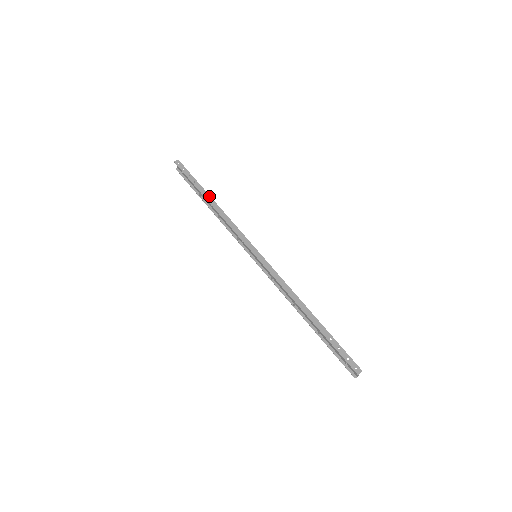
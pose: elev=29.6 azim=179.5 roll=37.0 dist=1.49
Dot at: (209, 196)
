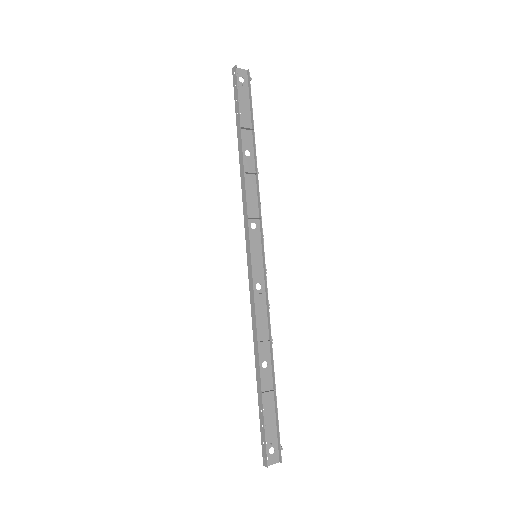
Dot at: (241, 144)
